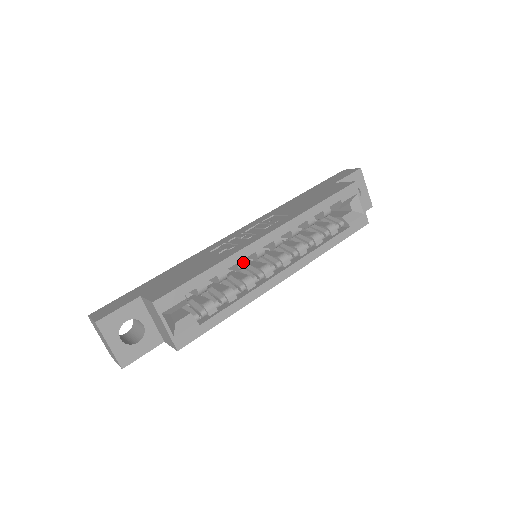
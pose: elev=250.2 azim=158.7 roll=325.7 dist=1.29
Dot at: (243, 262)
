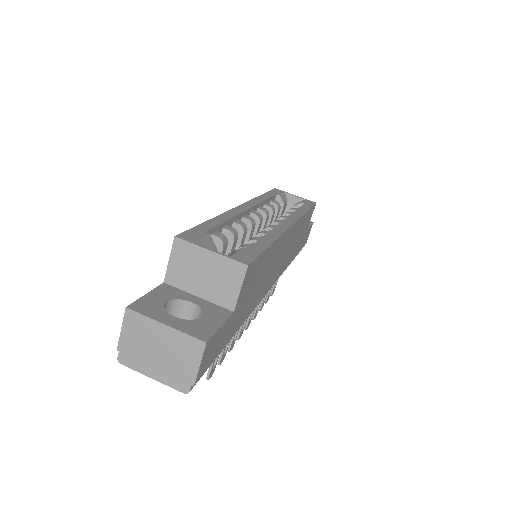
Dot at: (240, 222)
